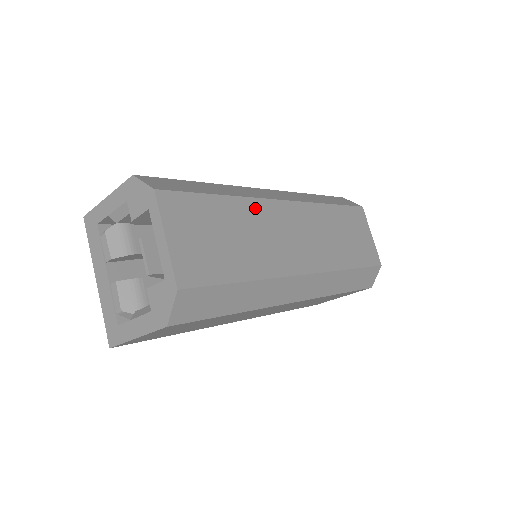
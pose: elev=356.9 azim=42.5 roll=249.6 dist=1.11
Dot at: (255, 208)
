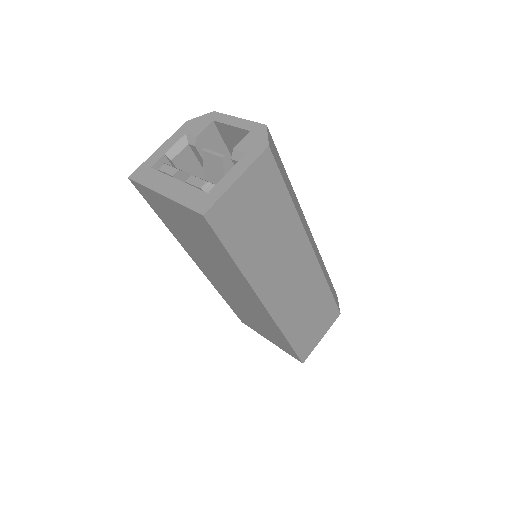
Dot at: occluded
